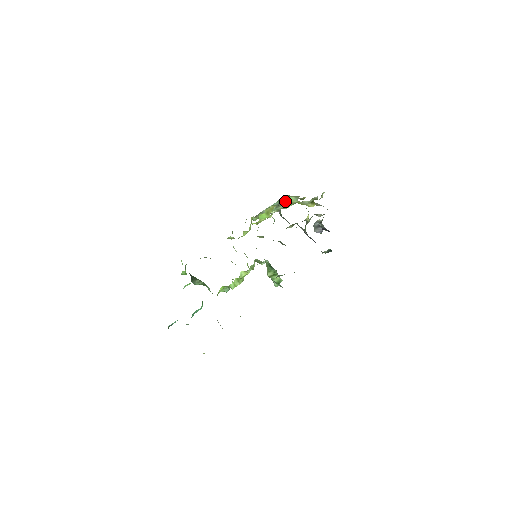
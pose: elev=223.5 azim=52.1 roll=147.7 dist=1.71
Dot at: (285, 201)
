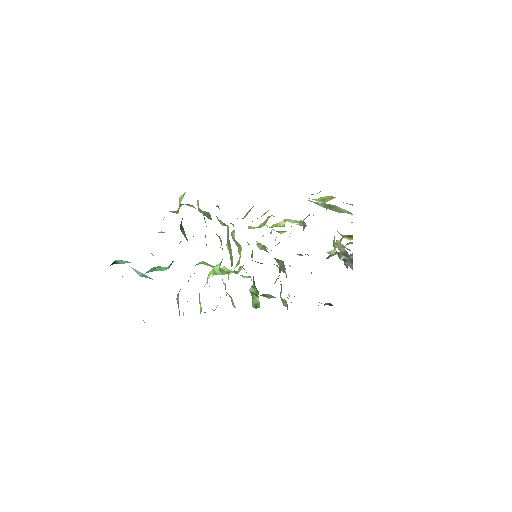
Dot at: (337, 208)
